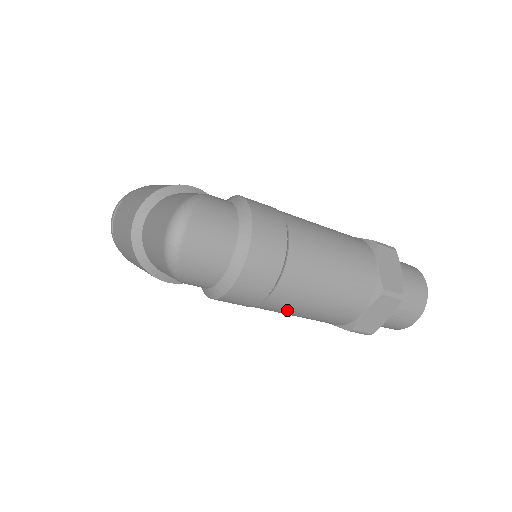
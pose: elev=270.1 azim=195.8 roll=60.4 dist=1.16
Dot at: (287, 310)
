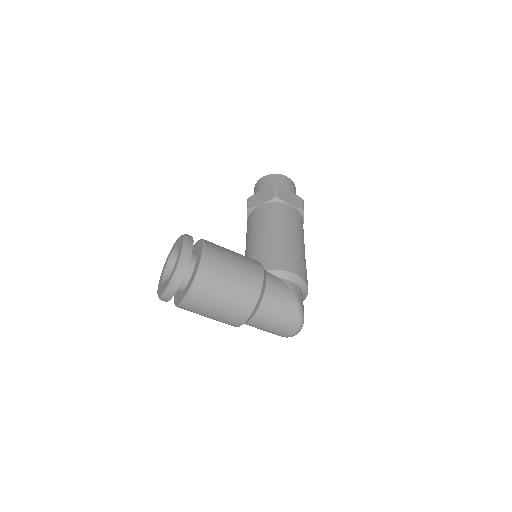
Dot at: occluded
